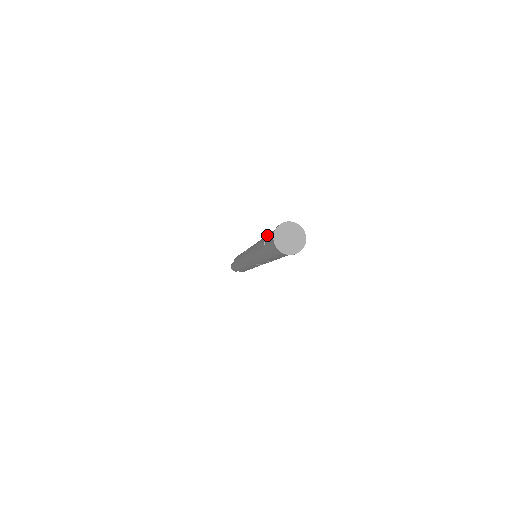
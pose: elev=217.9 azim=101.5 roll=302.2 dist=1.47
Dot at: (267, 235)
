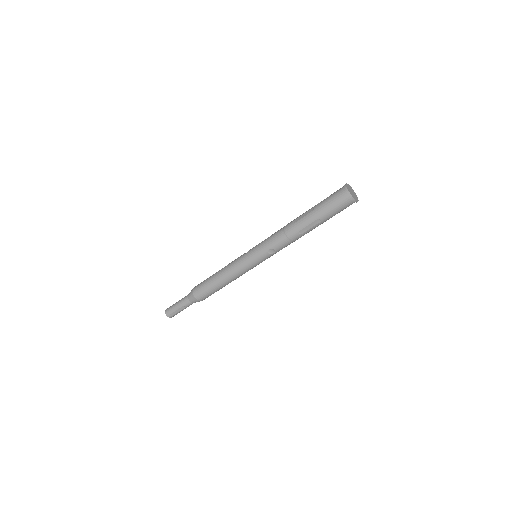
Dot at: (318, 203)
